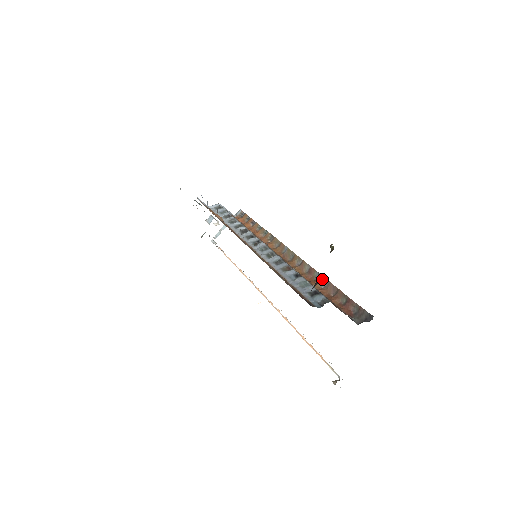
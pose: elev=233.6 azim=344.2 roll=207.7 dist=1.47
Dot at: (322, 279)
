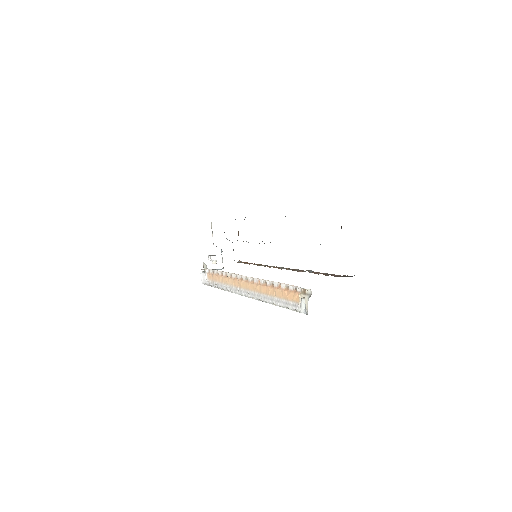
Dot at: (311, 271)
